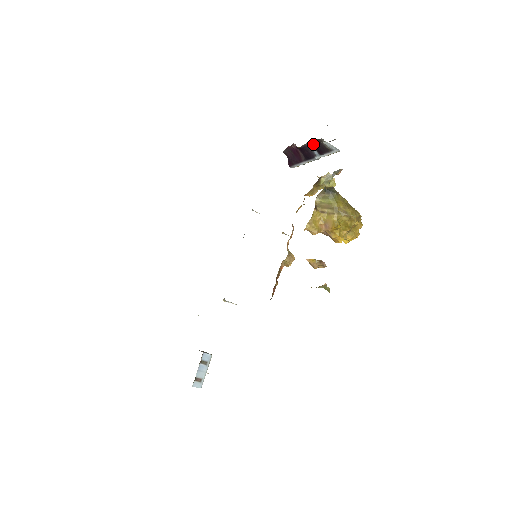
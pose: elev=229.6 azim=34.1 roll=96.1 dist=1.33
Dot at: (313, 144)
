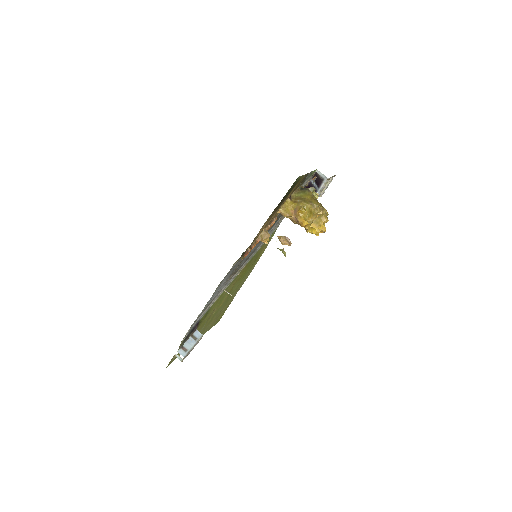
Dot at: occluded
